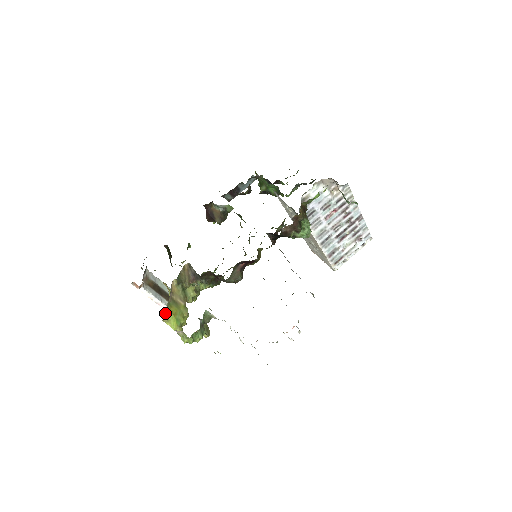
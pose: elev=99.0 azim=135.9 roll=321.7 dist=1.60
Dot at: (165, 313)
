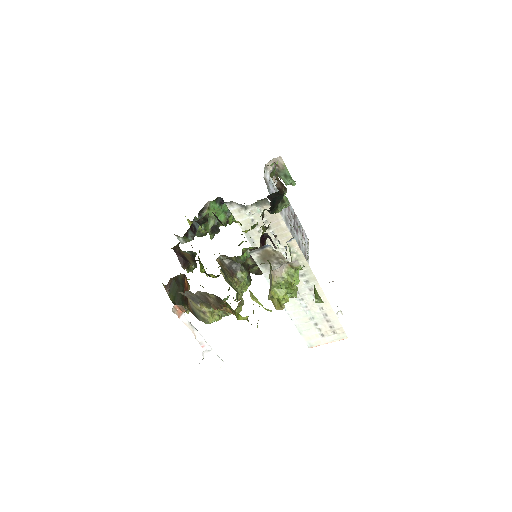
Dot at: occluded
